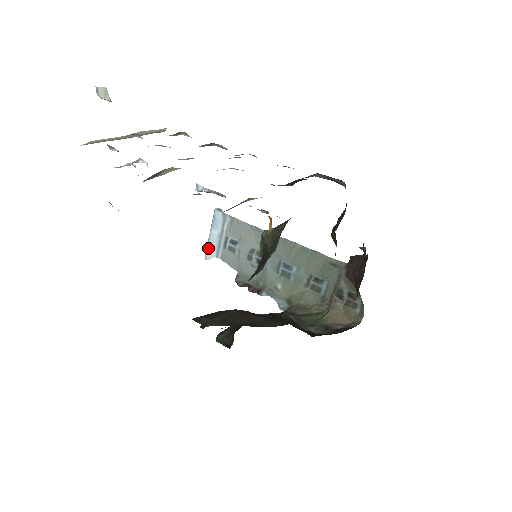
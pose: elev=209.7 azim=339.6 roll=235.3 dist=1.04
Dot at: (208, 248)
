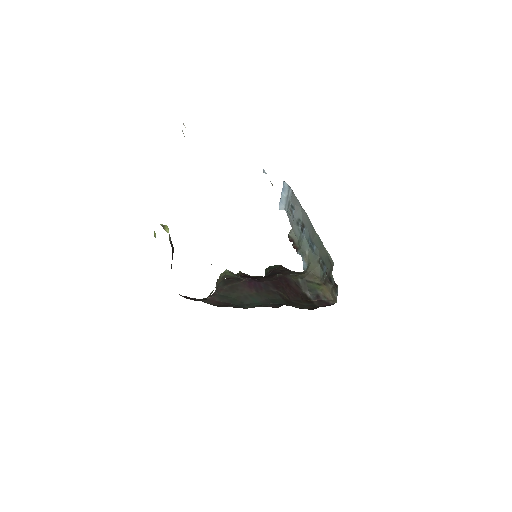
Dot at: (280, 203)
